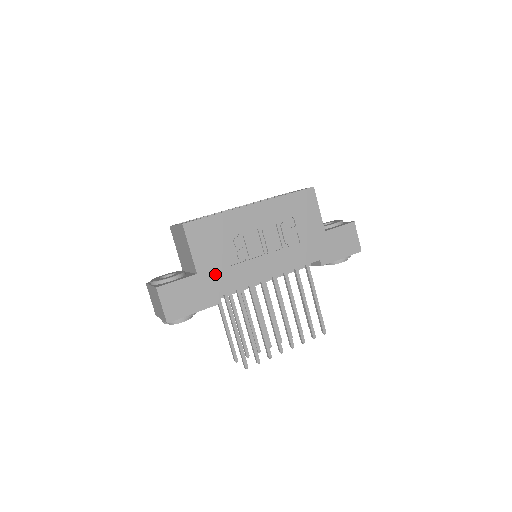
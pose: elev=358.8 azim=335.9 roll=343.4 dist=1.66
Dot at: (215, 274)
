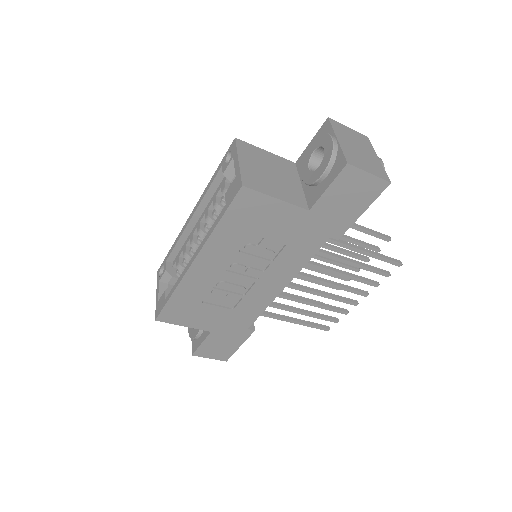
Dot at: (226, 322)
